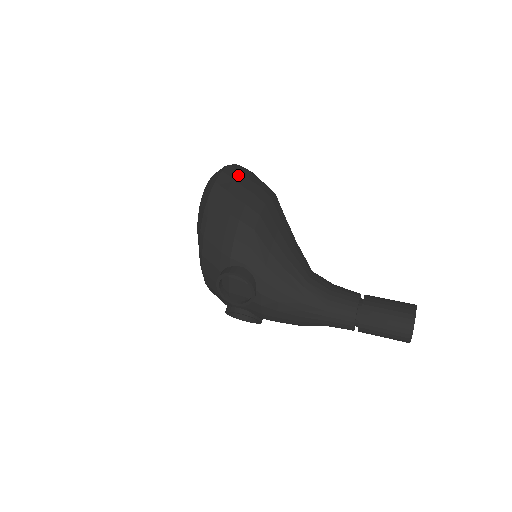
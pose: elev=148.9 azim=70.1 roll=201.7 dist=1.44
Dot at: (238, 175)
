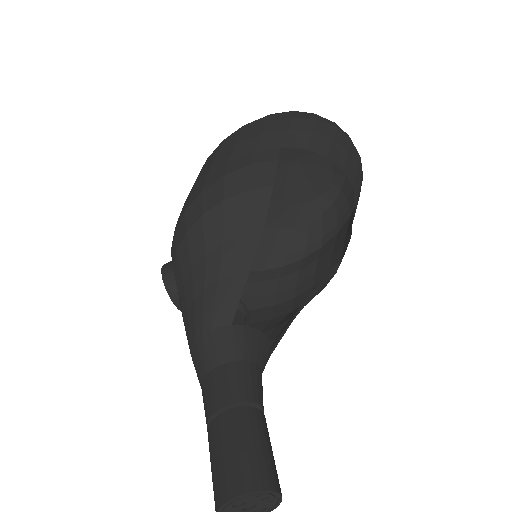
Dot at: (249, 138)
